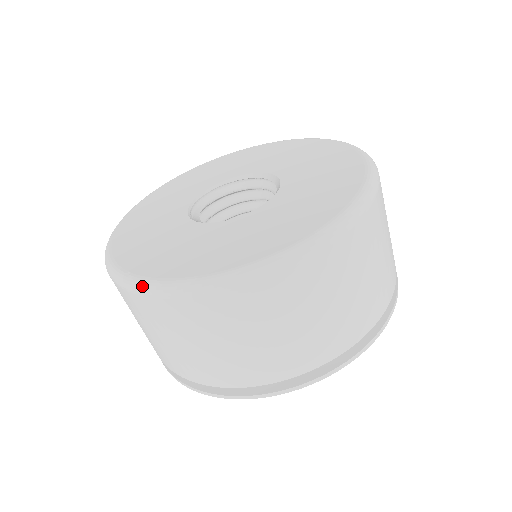
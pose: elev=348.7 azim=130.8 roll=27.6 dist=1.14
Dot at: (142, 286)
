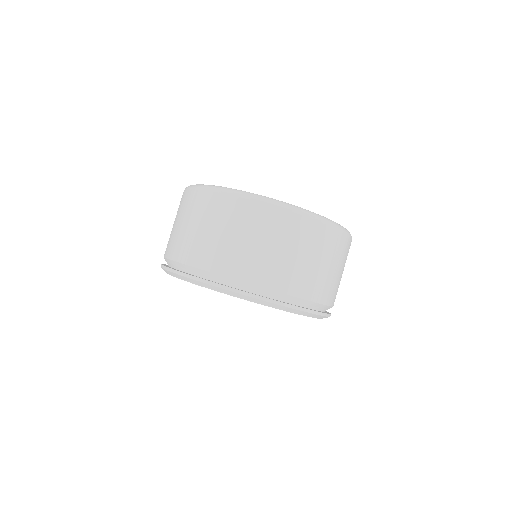
Dot at: occluded
